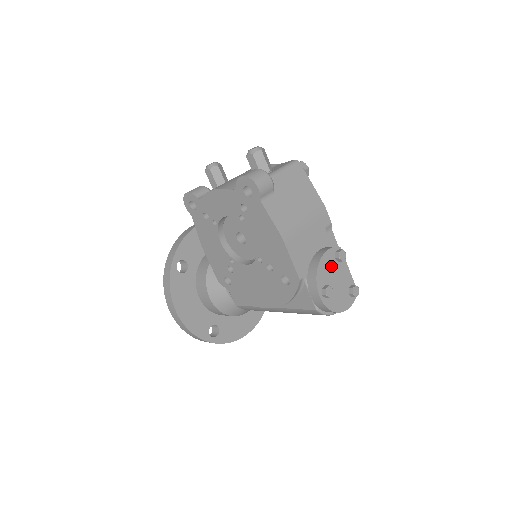
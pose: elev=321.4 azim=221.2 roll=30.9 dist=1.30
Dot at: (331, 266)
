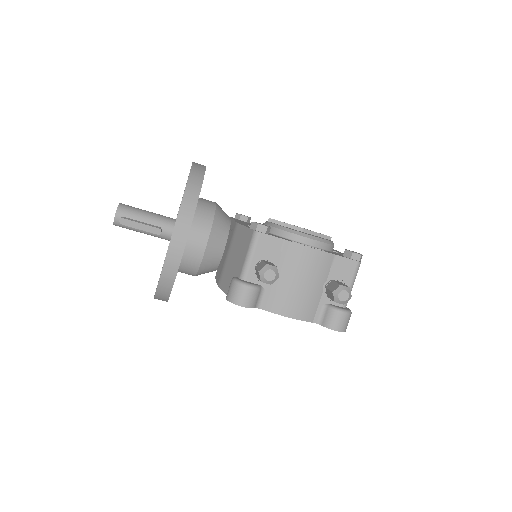
Dot at: occluded
